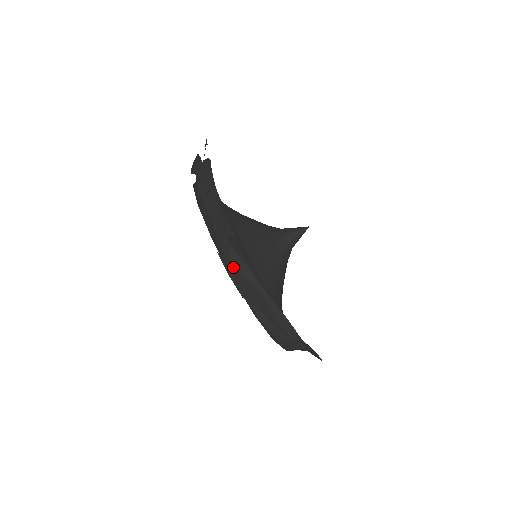
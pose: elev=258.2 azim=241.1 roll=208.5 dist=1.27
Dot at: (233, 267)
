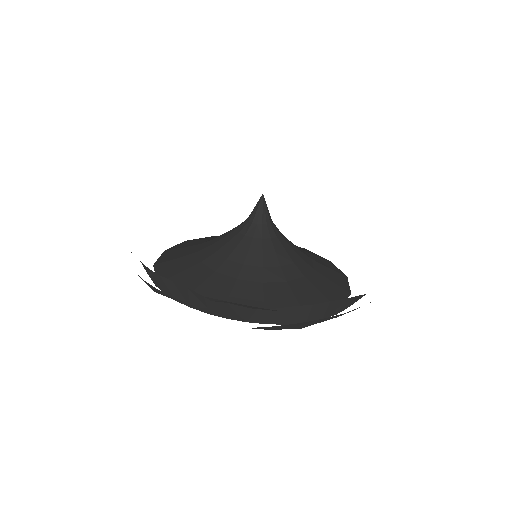
Dot at: occluded
